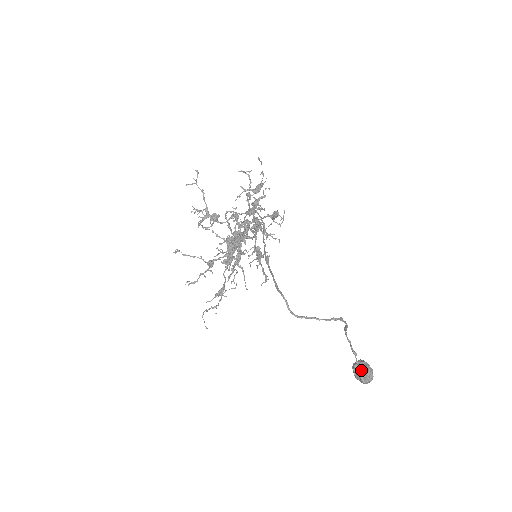
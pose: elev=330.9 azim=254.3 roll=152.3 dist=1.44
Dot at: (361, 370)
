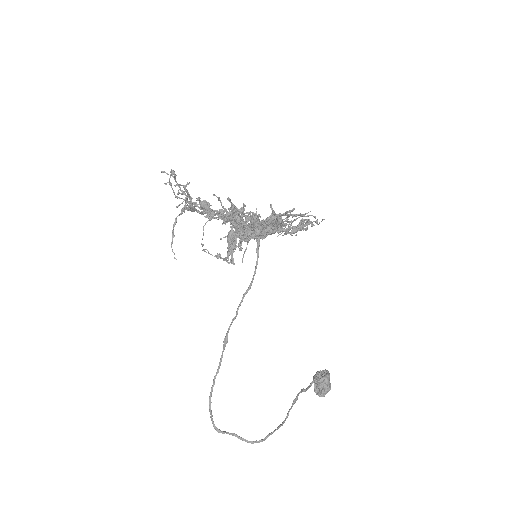
Dot at: (317, 387)
